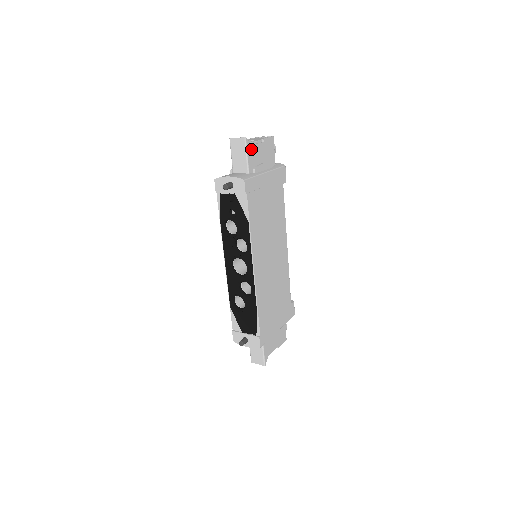
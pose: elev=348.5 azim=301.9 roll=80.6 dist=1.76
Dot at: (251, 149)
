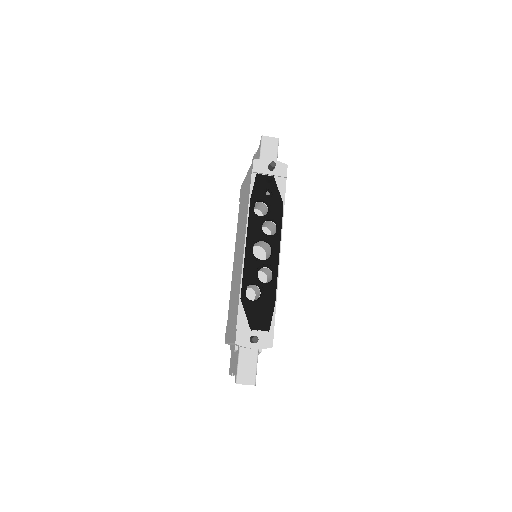
Dot at: occluded
